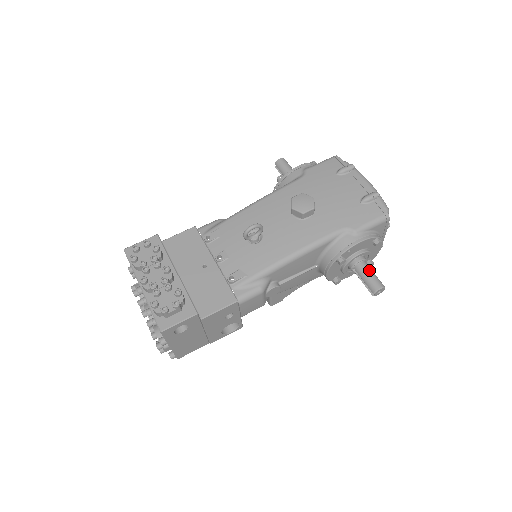
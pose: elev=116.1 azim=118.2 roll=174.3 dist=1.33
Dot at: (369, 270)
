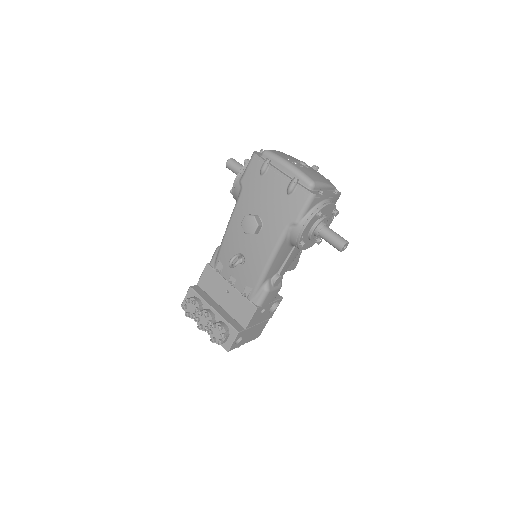
Dot at: (328, 235)
